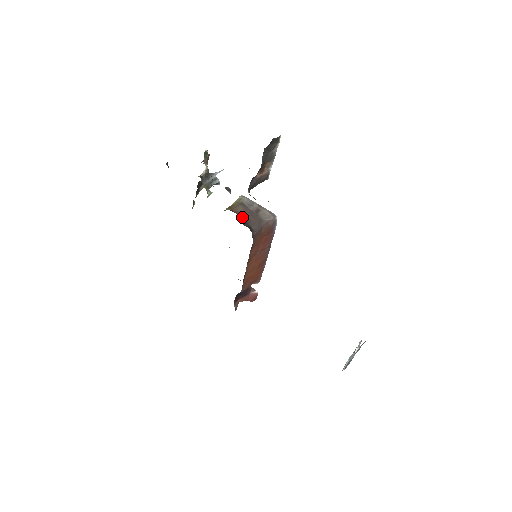
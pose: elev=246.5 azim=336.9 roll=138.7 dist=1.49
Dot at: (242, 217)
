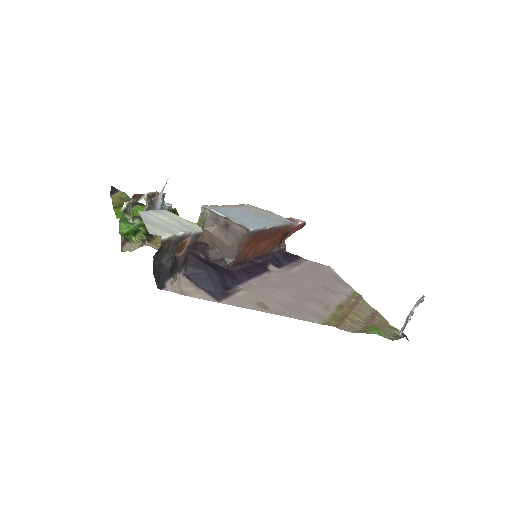
Dot at: (211, 245)
